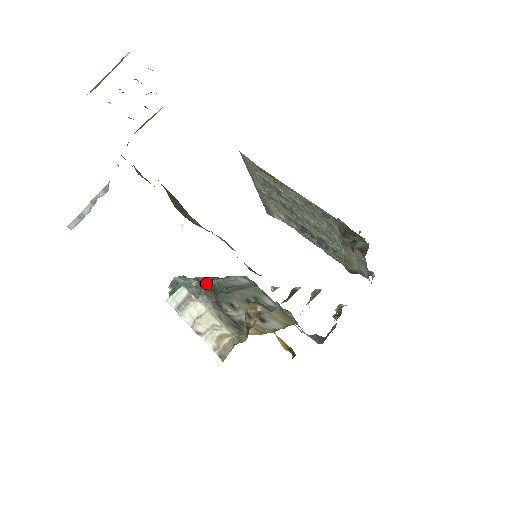
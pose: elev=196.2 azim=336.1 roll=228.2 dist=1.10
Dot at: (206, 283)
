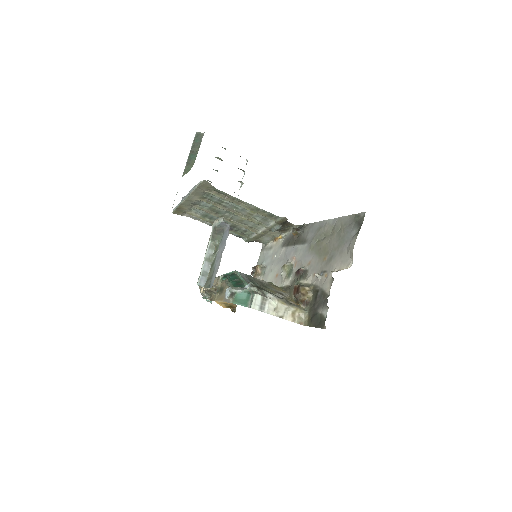
Dot at: (256, 286)
